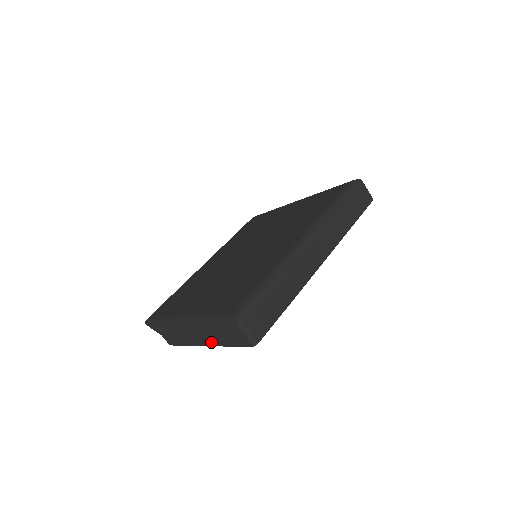
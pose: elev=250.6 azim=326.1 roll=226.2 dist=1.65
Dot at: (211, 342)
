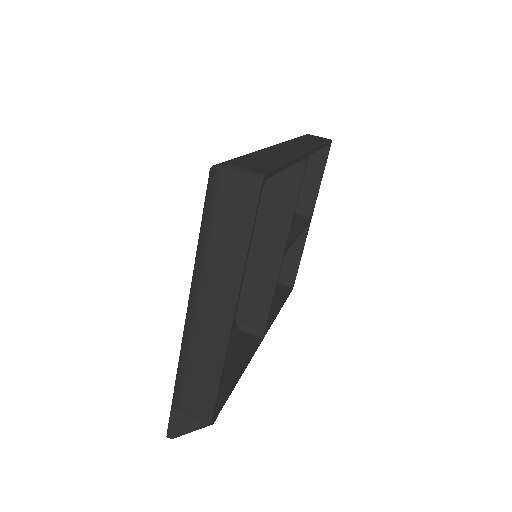
Dot at: (230, 288)
